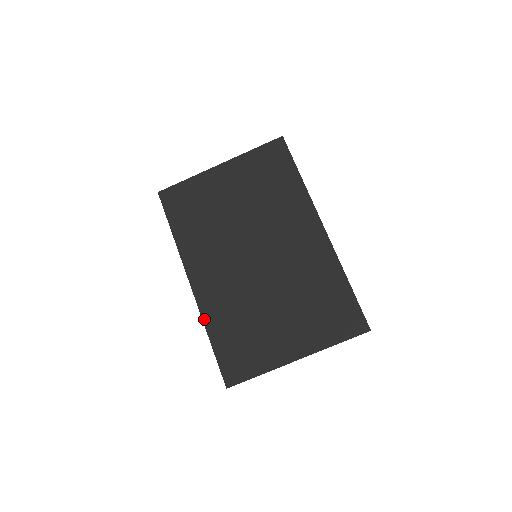
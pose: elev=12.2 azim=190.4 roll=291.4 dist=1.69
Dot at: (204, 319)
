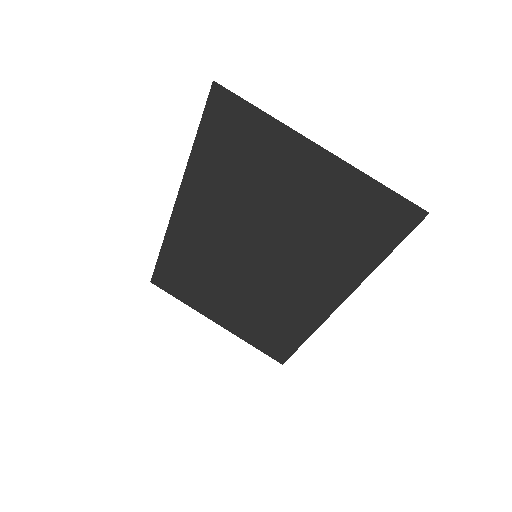
Dot at: (166, 238)
